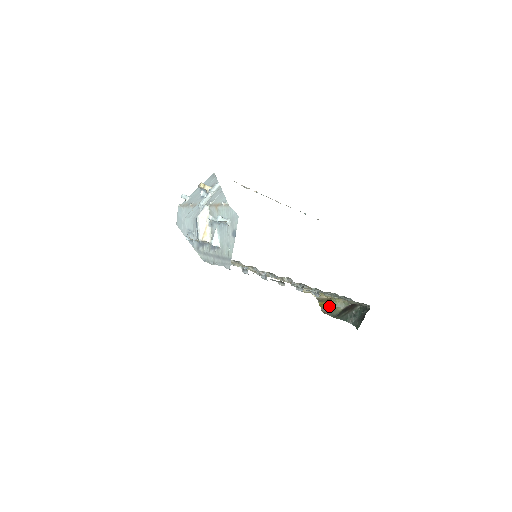
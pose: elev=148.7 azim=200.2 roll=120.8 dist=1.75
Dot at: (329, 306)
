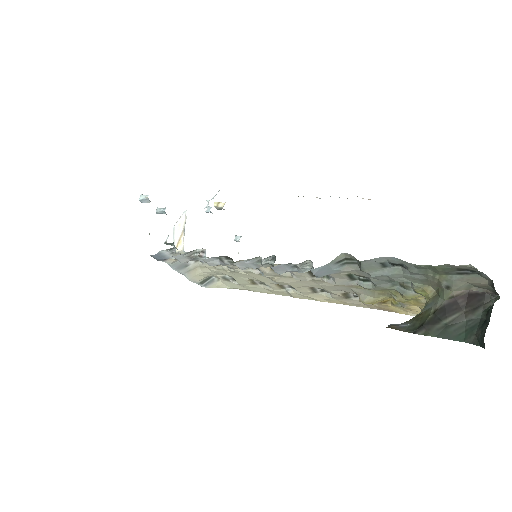
Dot at: occluded
